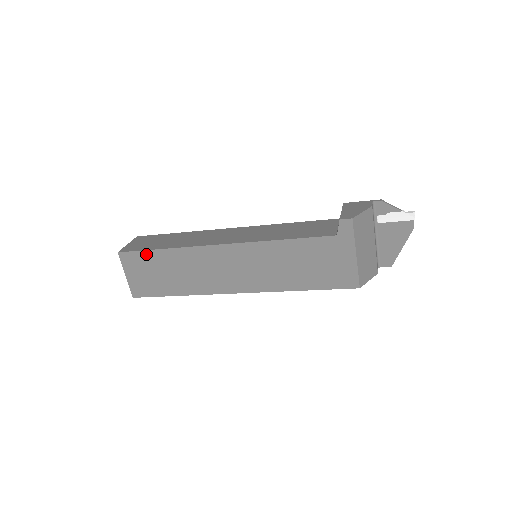
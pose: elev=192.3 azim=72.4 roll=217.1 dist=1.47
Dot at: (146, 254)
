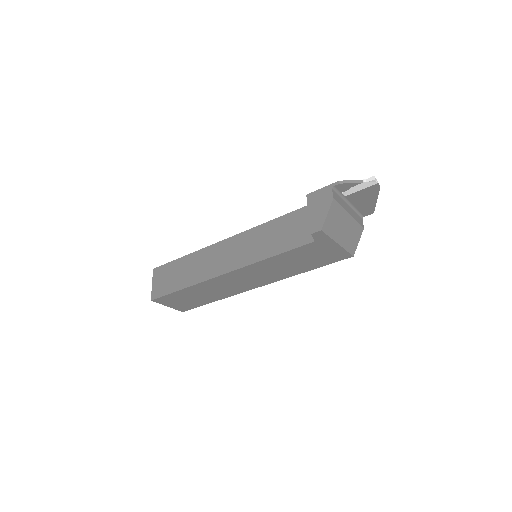
Dot at: (172, 295)
